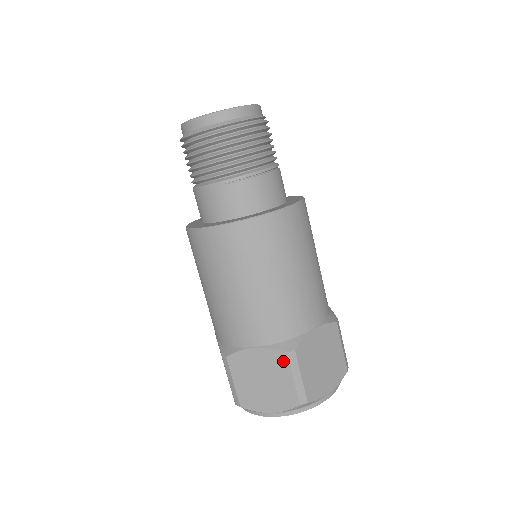
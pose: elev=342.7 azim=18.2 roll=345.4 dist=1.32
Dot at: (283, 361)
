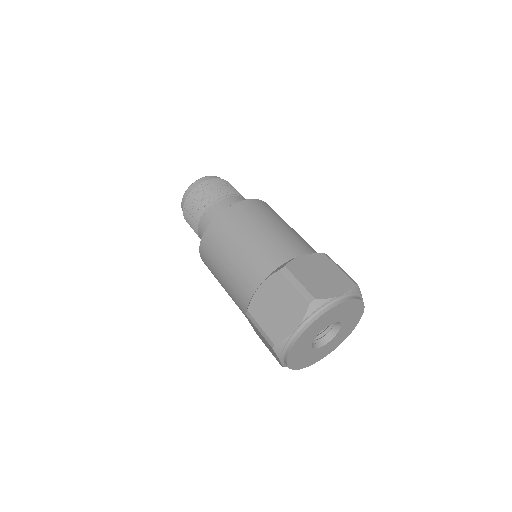
Dot at: (280, 279)
